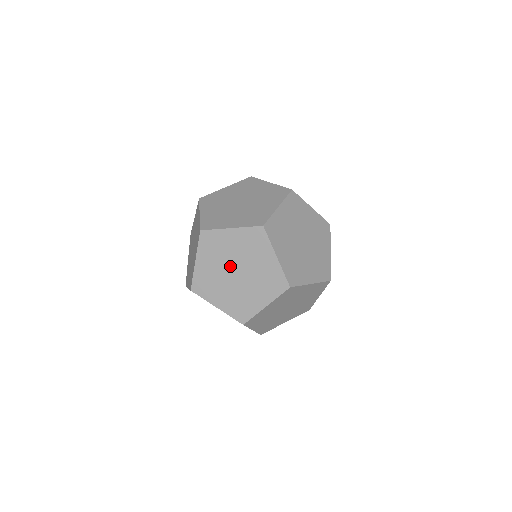
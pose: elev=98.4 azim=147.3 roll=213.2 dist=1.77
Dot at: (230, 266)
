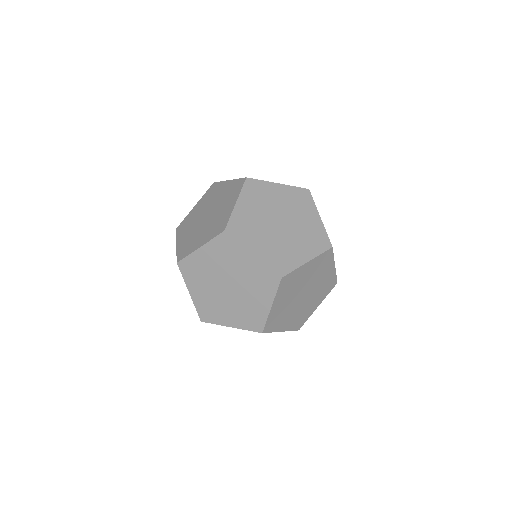
Dot at: (300, 293)
